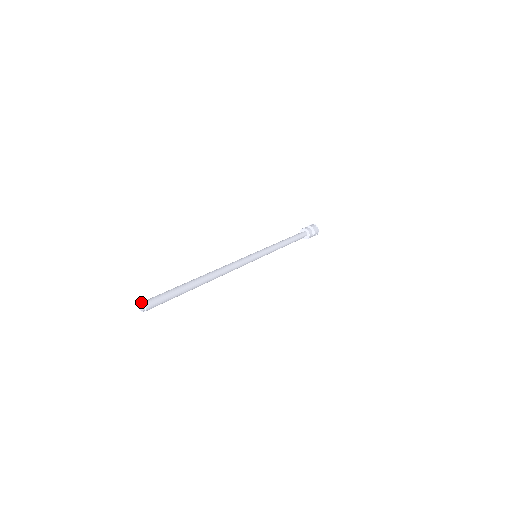
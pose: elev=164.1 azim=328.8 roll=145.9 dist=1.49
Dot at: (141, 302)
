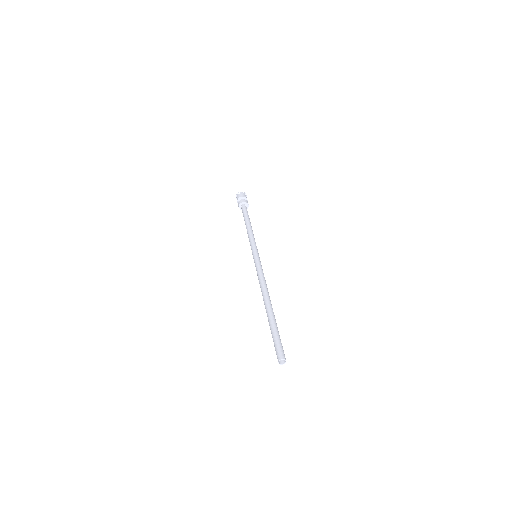
Dot at: (279, 360)
